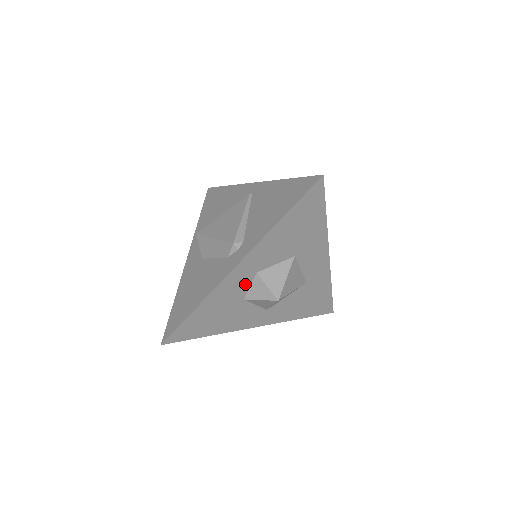
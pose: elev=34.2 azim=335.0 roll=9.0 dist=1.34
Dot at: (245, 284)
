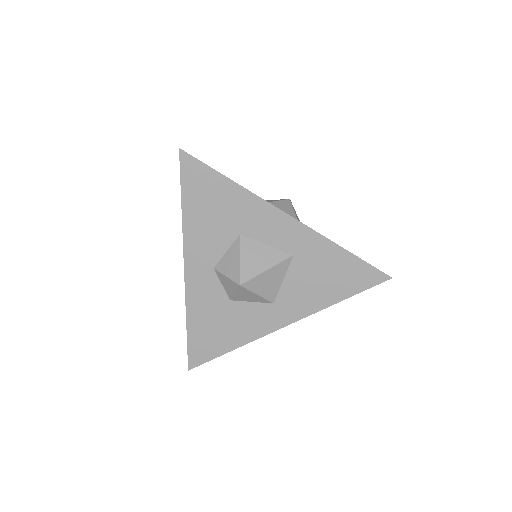
Dot at: (214, 284)
